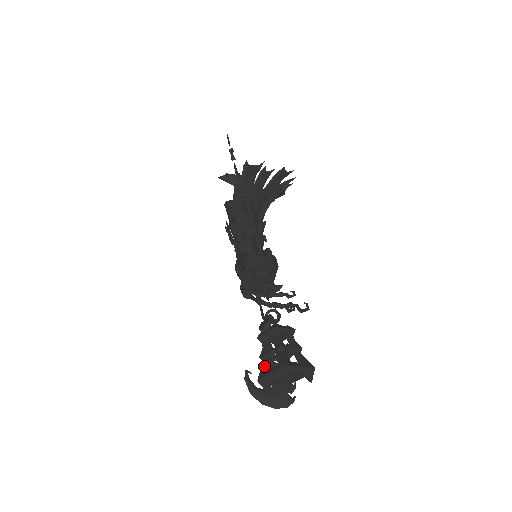
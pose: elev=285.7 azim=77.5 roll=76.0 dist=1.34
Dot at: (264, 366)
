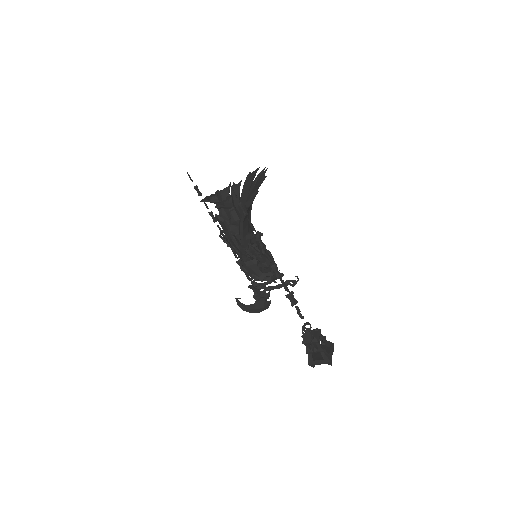
Dot at: (310, 357)
